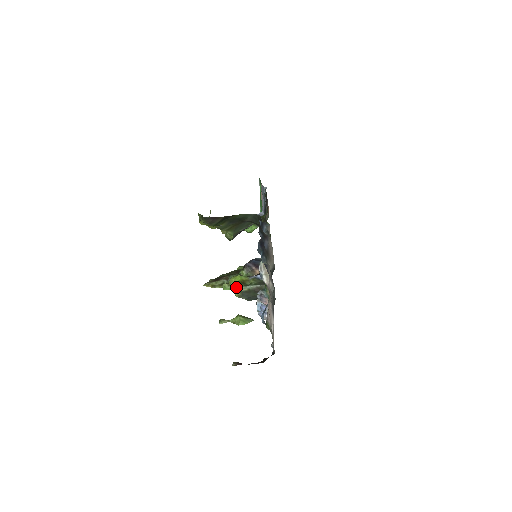
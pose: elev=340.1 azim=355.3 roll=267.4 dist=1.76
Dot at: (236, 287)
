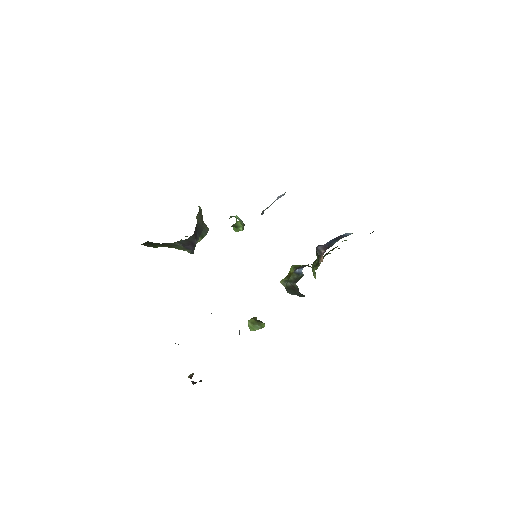
Dot at: (281, 281)
